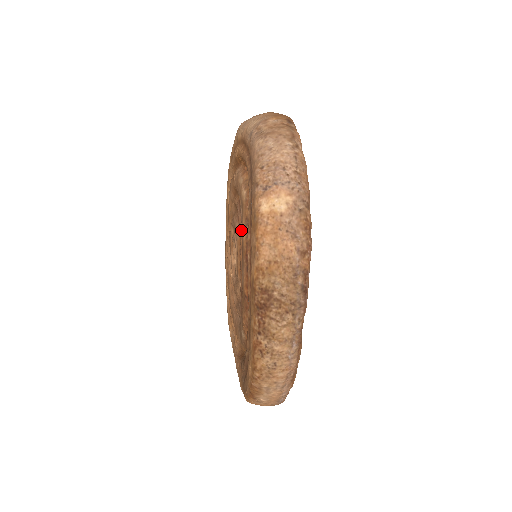
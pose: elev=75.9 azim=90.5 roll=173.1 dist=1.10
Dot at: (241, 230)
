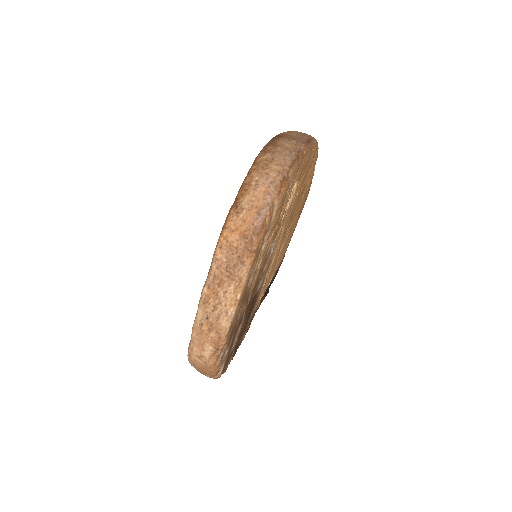
Dot at: occluded
